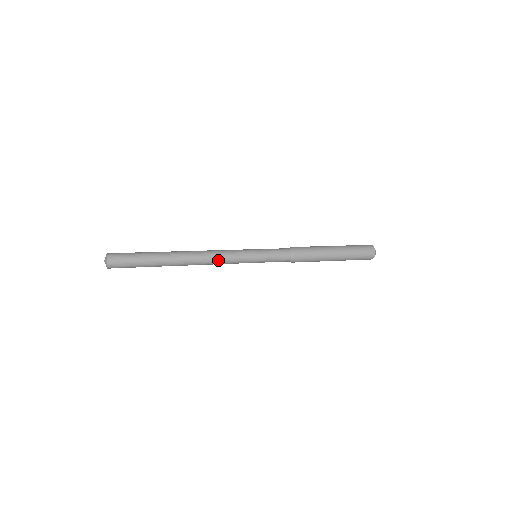
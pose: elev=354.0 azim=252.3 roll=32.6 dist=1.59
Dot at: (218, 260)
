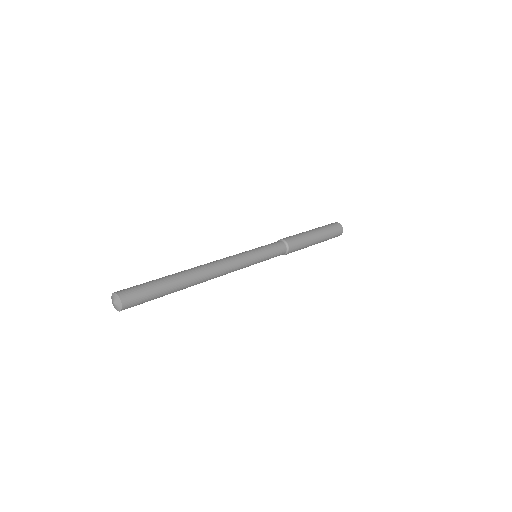
Dot at: (227, 273)
